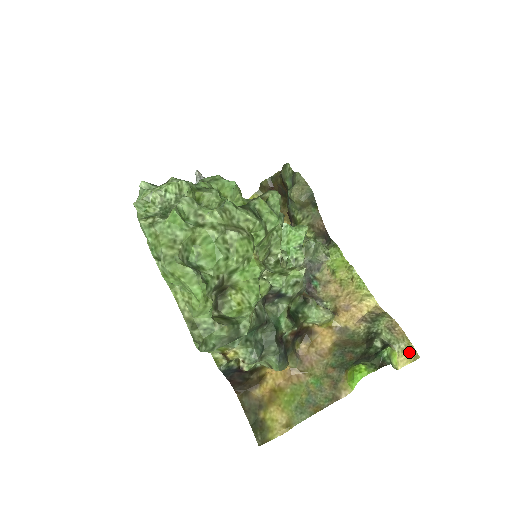
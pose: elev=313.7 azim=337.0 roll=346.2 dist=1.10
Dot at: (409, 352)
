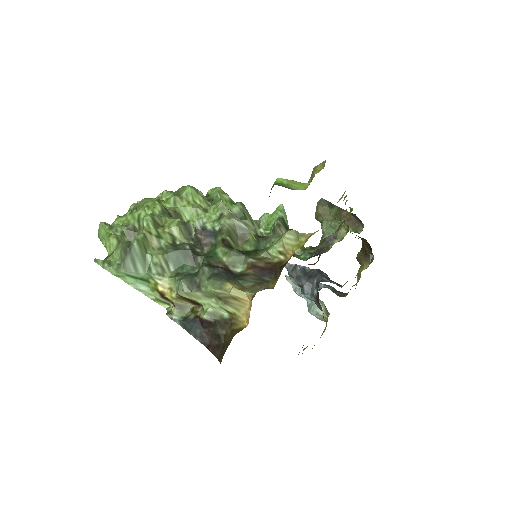
Dot at: (318, 169)
